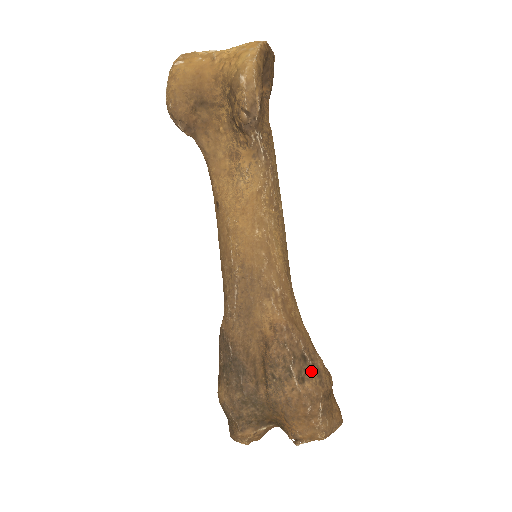
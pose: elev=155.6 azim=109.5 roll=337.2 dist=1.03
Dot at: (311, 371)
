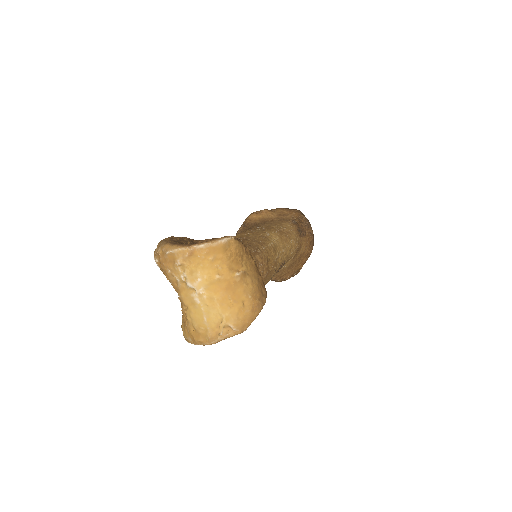
Dot at: occluded
